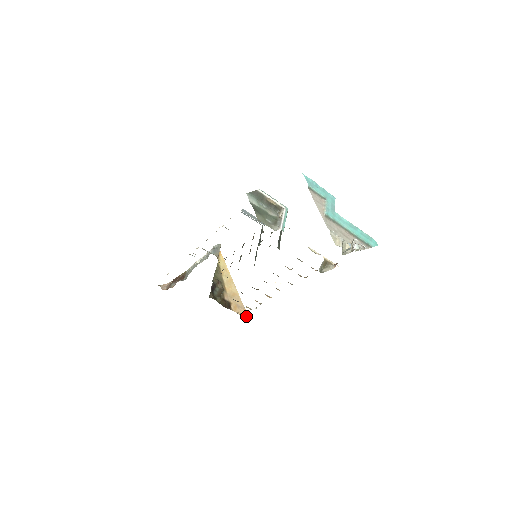
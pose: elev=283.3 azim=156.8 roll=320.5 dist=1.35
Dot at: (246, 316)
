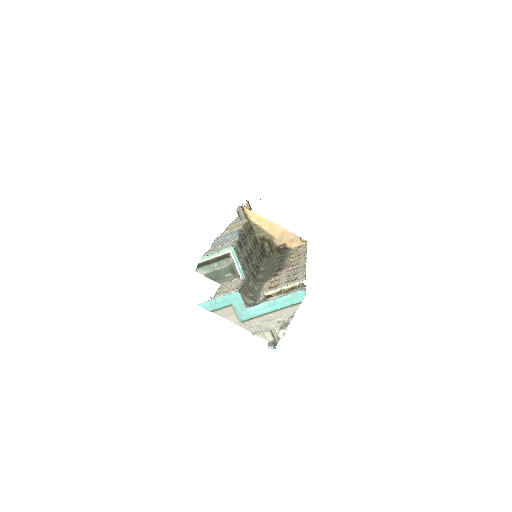
Dot at: (304, 242)
